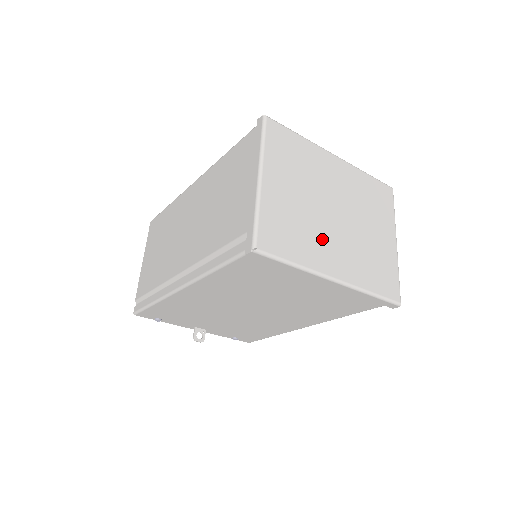
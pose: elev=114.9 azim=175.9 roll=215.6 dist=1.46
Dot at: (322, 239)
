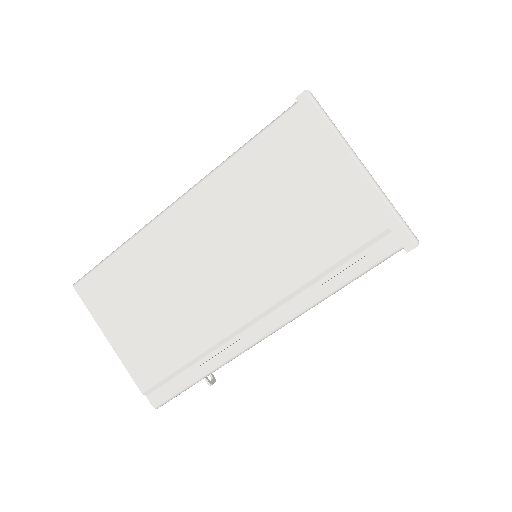
Dot at: occluded
